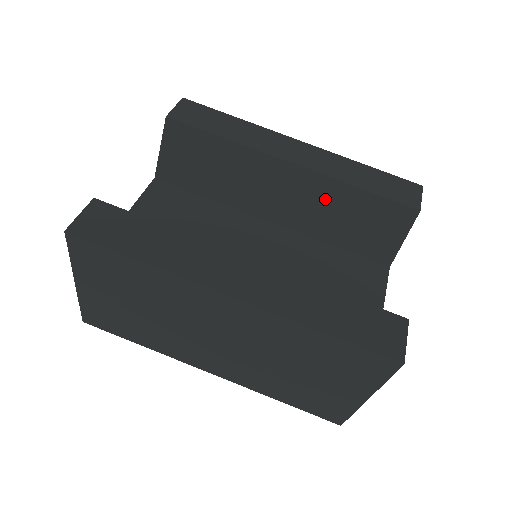
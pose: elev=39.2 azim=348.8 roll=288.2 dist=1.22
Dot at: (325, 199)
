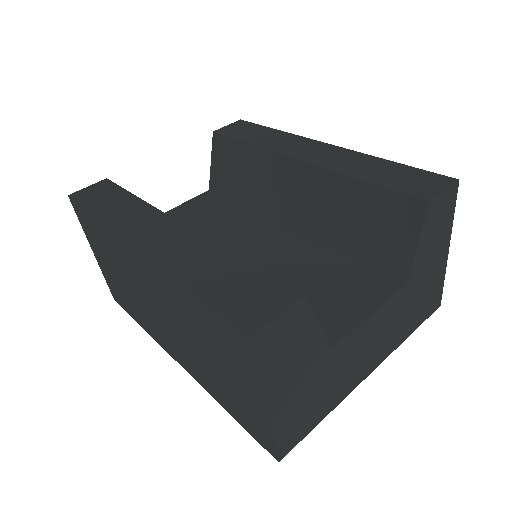
Dot at: (330, 196)
